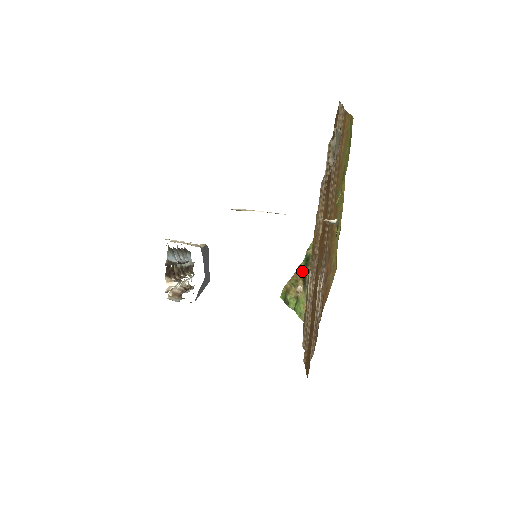
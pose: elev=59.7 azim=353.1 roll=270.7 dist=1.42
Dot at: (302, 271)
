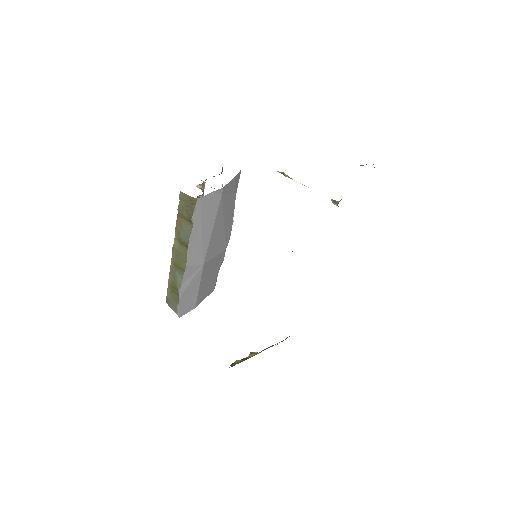
Dot at: occluded
